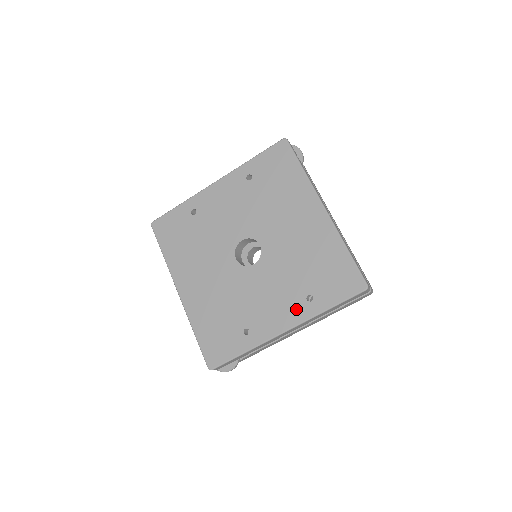
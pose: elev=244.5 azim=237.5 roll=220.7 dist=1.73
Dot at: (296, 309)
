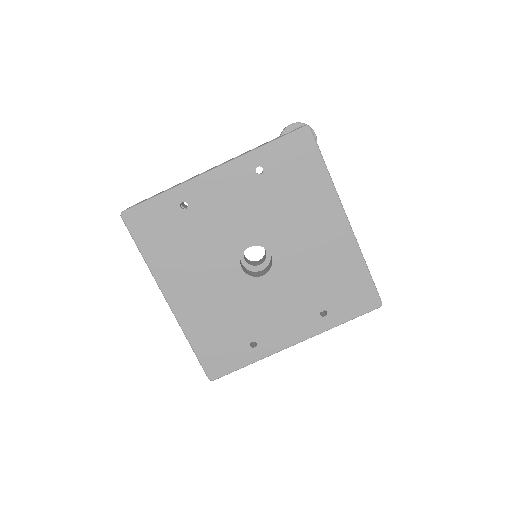
Dot at: (309, 323)
